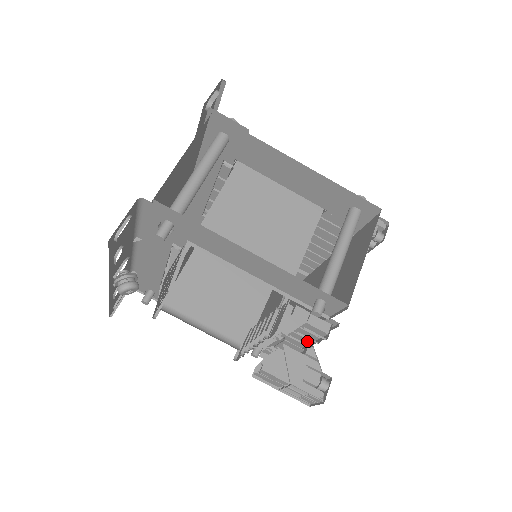
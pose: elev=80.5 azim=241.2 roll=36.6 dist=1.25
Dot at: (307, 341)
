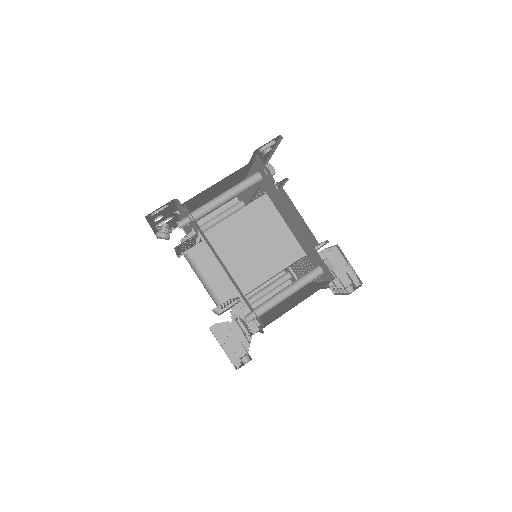
Dot at: occluded
